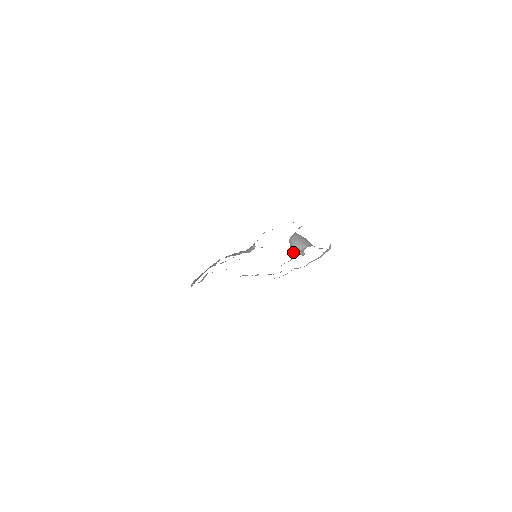
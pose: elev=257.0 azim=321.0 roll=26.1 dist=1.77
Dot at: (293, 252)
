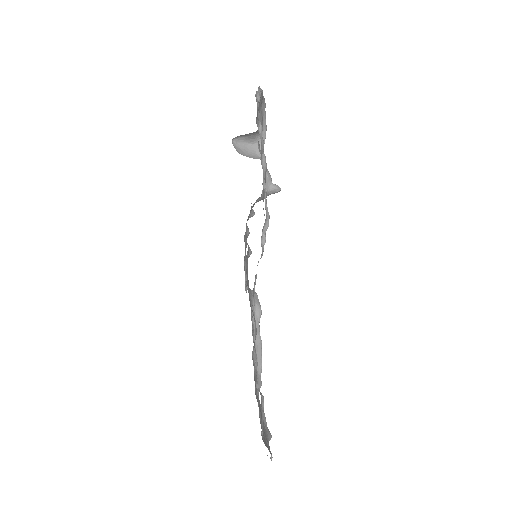
Dot at: occluded
